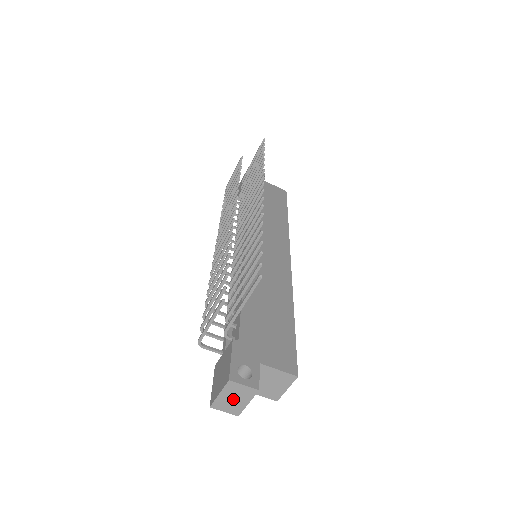
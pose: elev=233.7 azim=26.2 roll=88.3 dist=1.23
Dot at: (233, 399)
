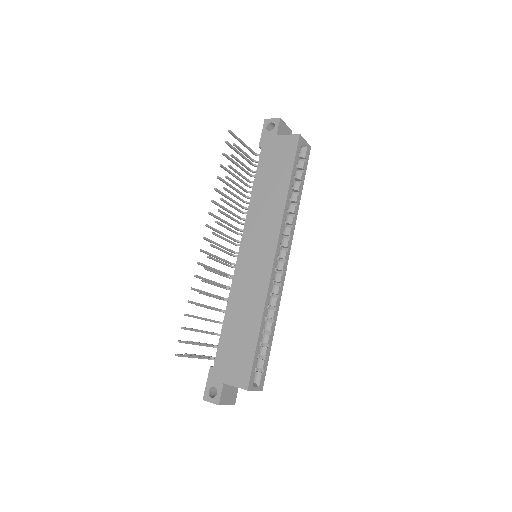
Dot at: occluded
